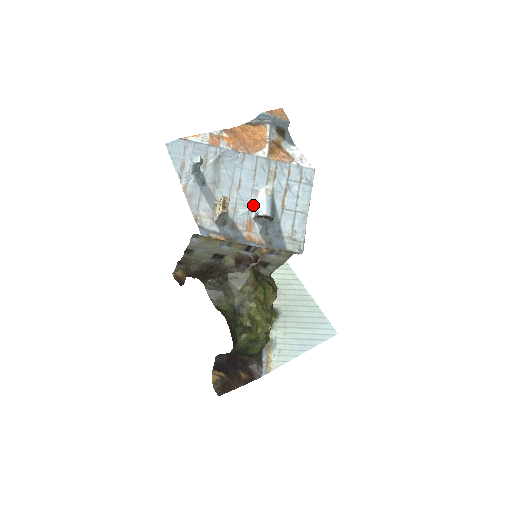
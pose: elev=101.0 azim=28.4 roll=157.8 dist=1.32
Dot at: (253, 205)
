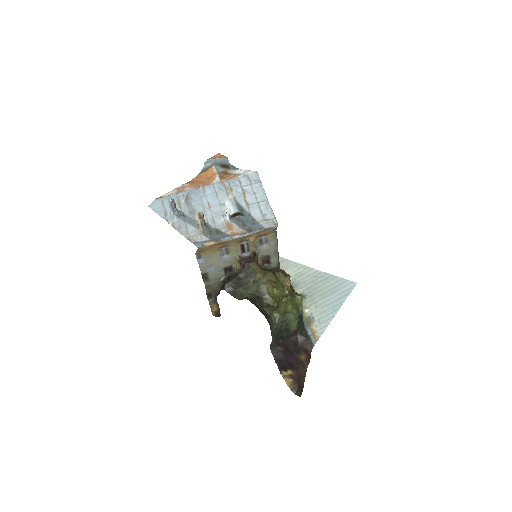
Dot at: (225, 213)
